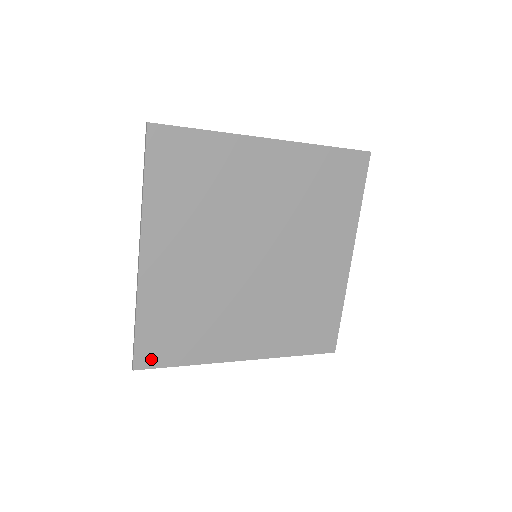
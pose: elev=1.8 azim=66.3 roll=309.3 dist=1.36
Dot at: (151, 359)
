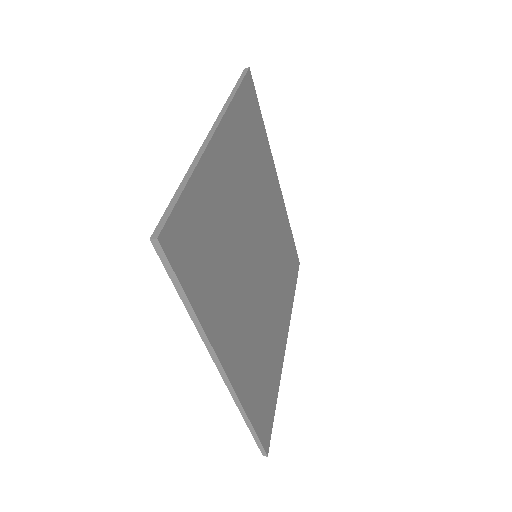
Dot at: (268, 430)
